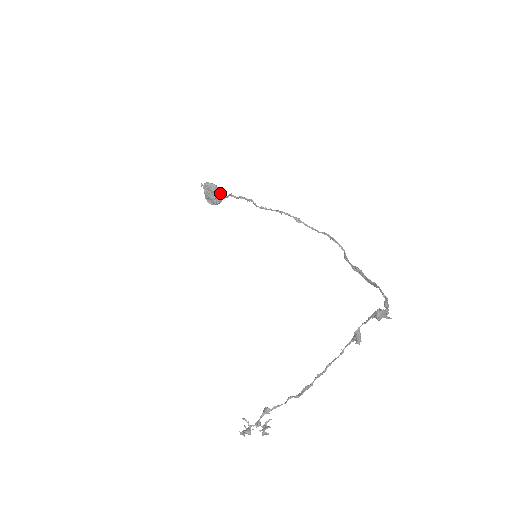
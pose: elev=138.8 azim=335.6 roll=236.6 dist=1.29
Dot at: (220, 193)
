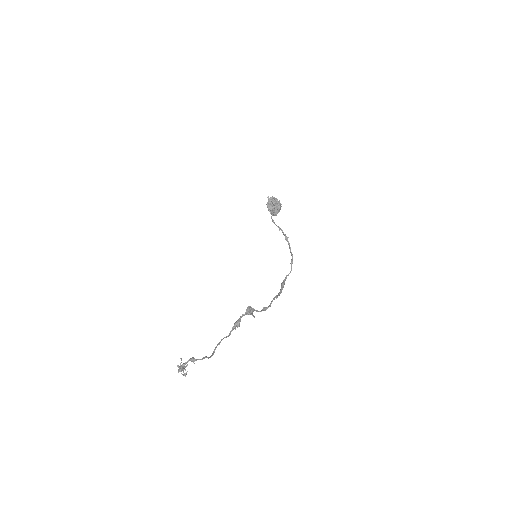
Dot at: (279, 208)
